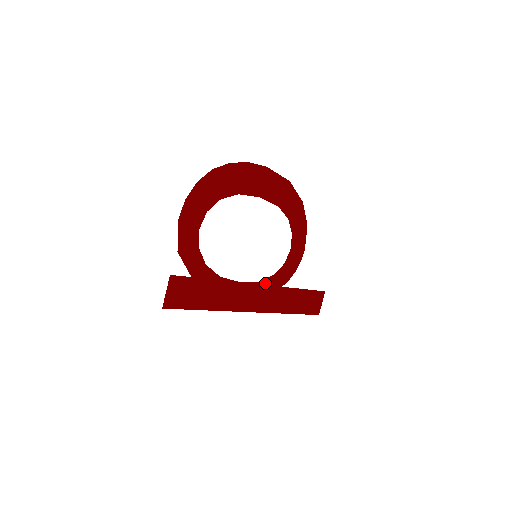
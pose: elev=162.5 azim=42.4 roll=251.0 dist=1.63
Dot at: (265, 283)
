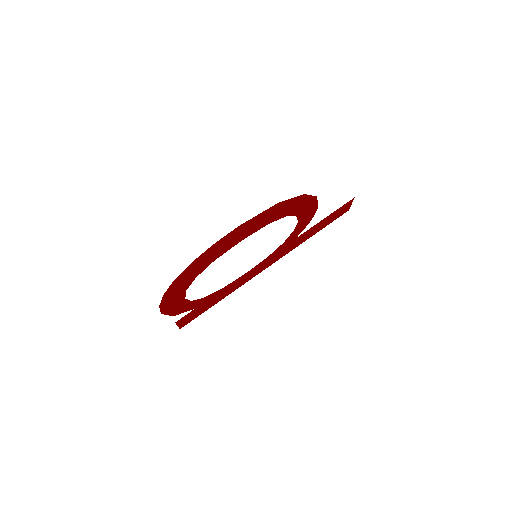
Dot at: (274, 252)
